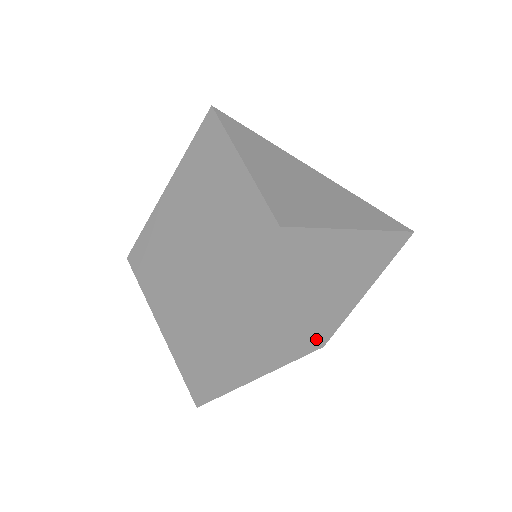
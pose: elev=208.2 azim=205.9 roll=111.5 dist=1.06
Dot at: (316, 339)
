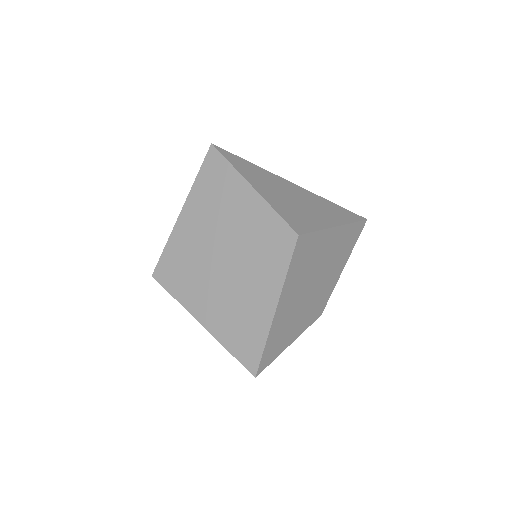
Dot at: (317, 310)
